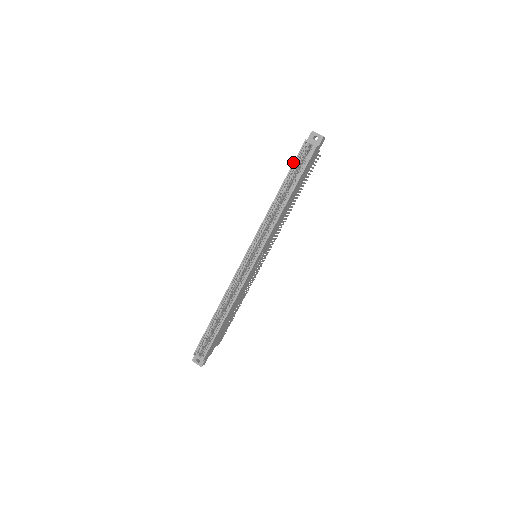
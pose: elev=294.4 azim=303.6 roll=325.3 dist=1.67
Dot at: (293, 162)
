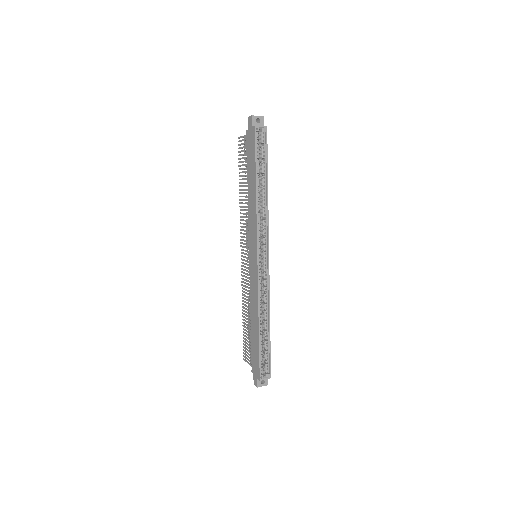
Dot at: (255, 152)
